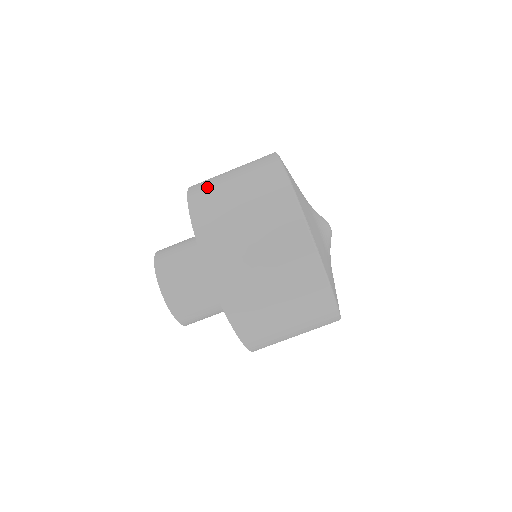
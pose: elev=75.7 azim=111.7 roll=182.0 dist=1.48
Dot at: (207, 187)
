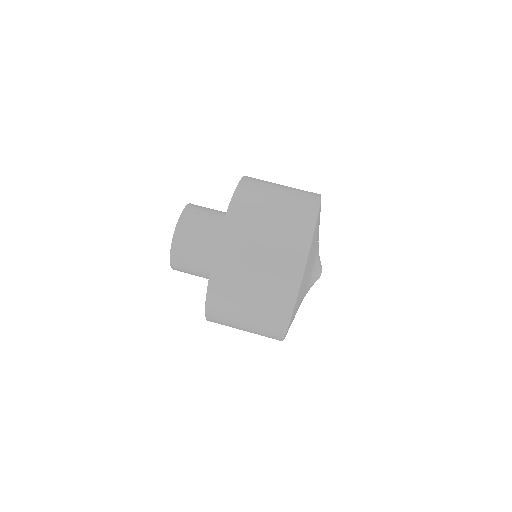
Dot at: occluded
